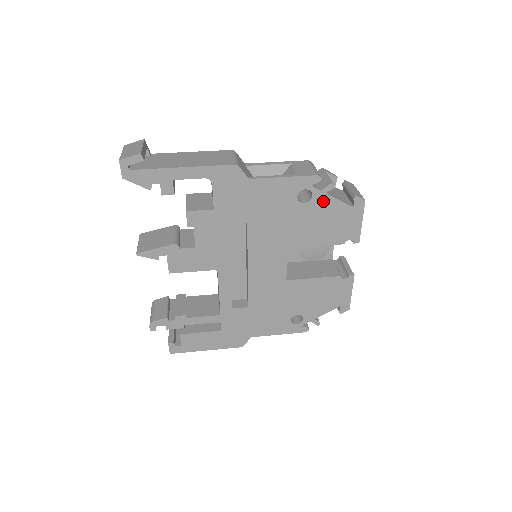
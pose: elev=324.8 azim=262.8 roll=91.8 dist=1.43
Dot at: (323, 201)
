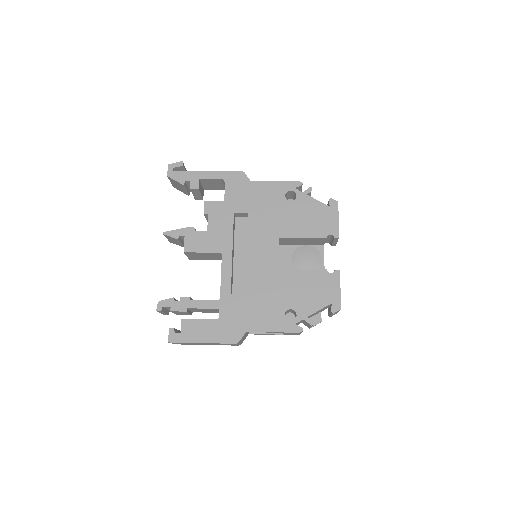
Dot at: (305, 200)
